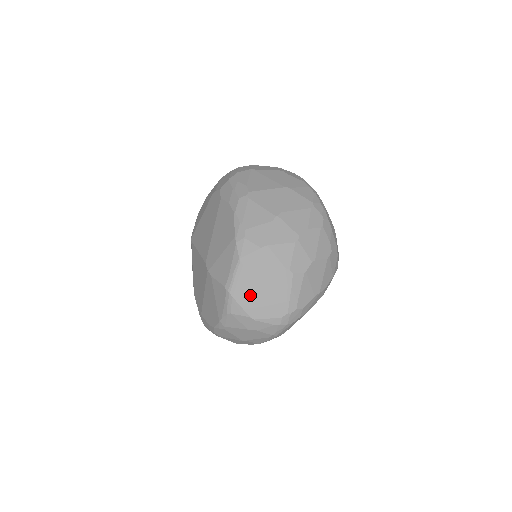
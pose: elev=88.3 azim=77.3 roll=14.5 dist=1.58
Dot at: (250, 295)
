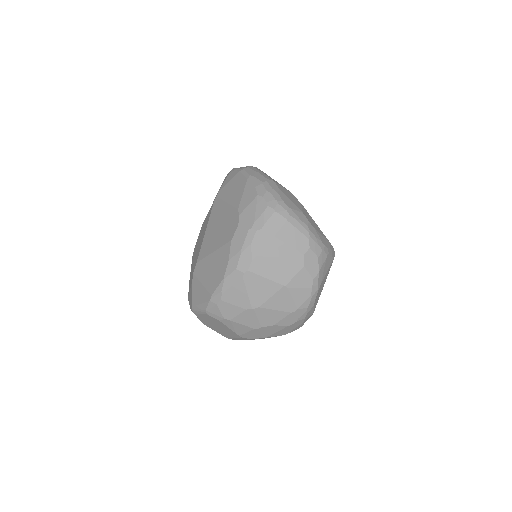
Dot at: (206, 321)
